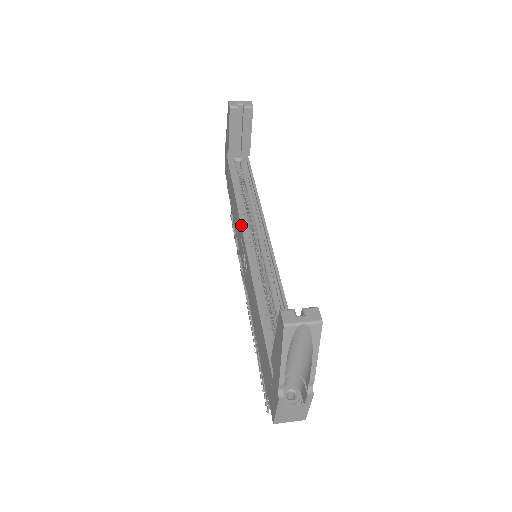
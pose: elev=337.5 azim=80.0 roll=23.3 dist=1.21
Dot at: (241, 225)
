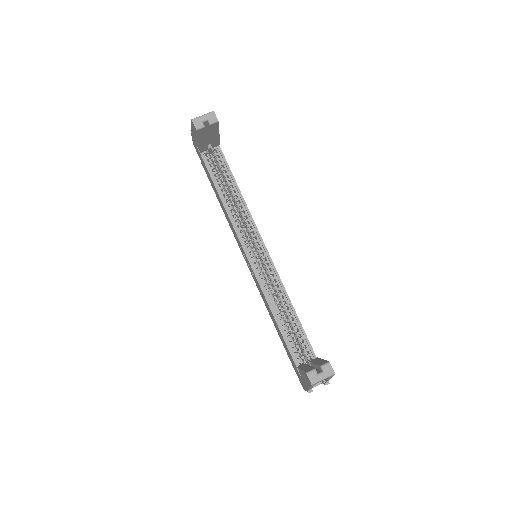
Dot at: (238, 239)
